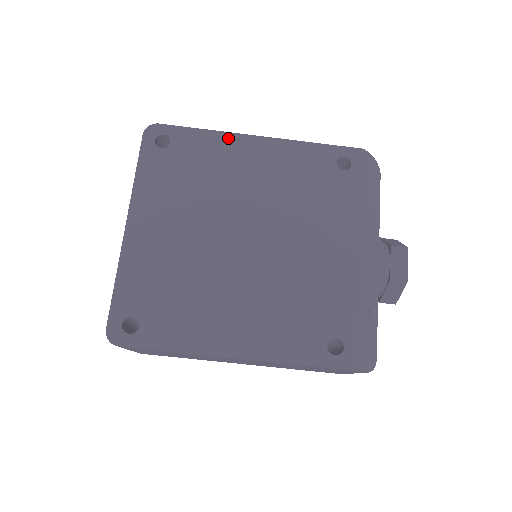
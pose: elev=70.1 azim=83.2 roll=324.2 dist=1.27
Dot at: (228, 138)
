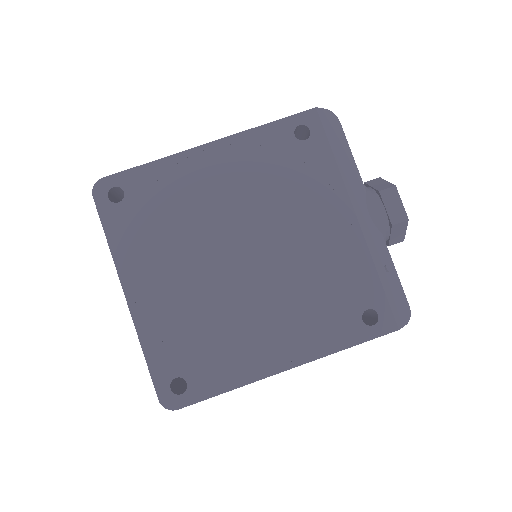
Dot at: (178, 160)
